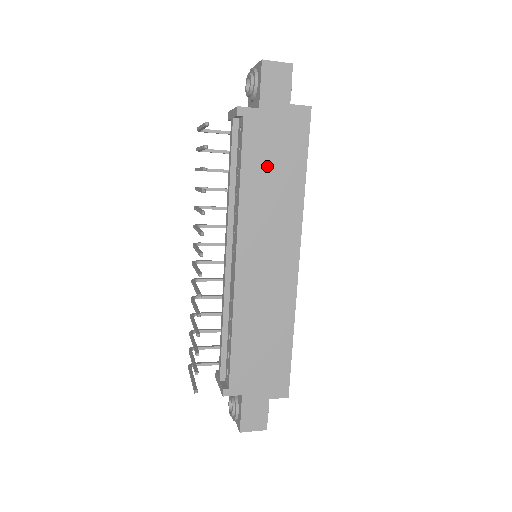
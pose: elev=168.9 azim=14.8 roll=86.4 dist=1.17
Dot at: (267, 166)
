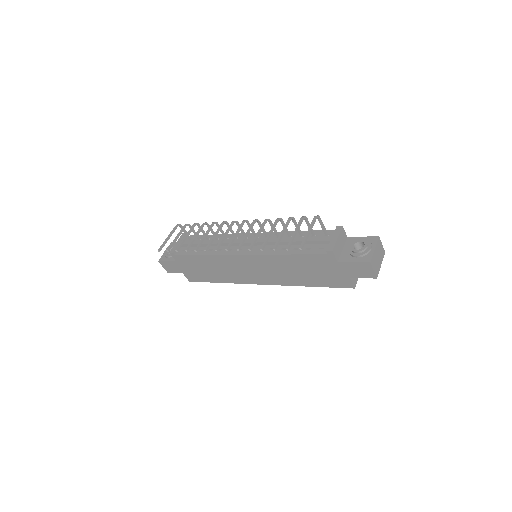
Dot at: (305, 267)
